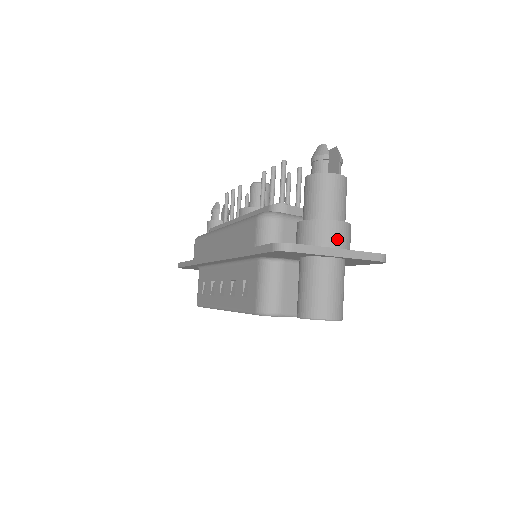
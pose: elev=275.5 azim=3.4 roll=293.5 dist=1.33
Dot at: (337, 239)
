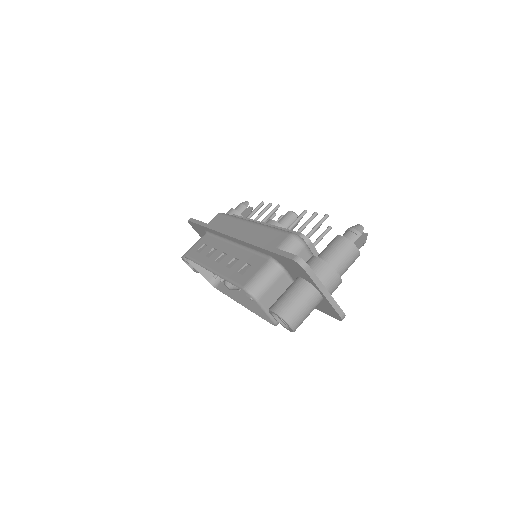
Dot at: (330, 284)
